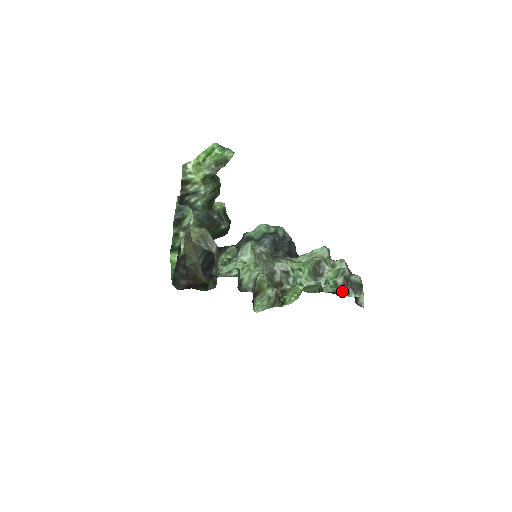
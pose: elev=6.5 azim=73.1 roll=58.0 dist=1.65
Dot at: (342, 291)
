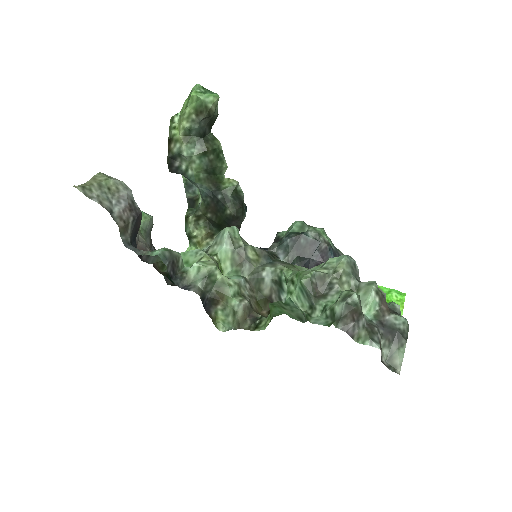
Dot at: (341, 328)
